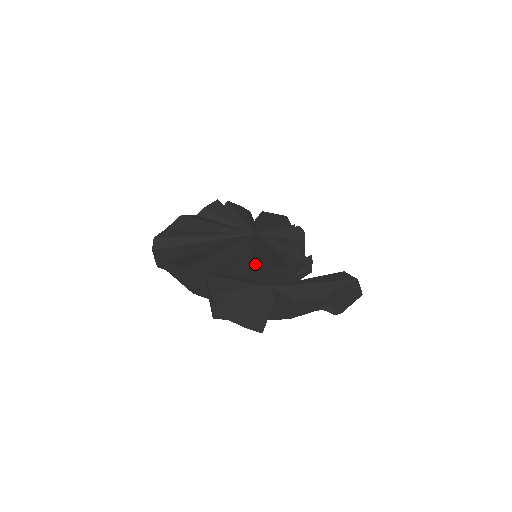
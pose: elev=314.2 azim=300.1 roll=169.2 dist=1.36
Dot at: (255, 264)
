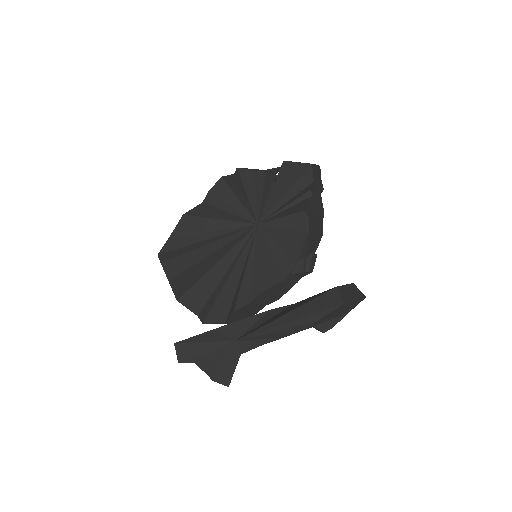
Dot at: (239, 292)
